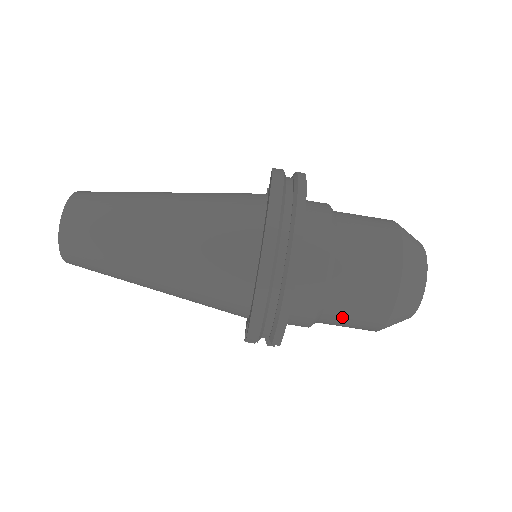
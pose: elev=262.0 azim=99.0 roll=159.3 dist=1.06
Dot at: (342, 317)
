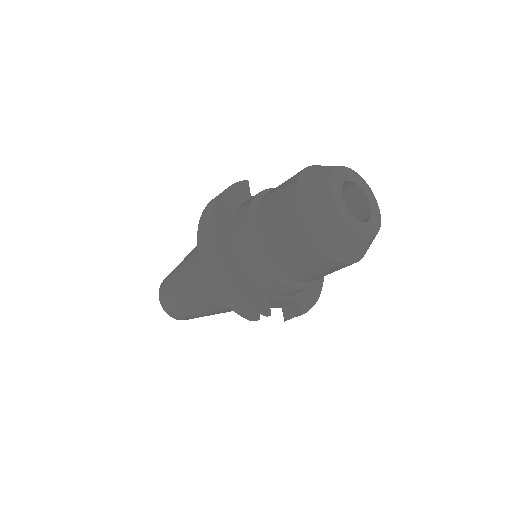
Dot at: (299, 270)
